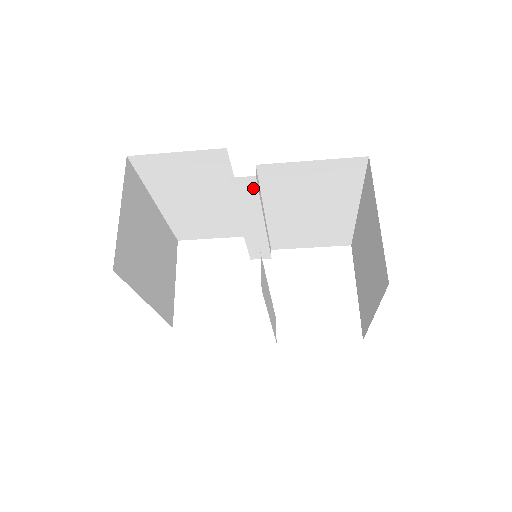
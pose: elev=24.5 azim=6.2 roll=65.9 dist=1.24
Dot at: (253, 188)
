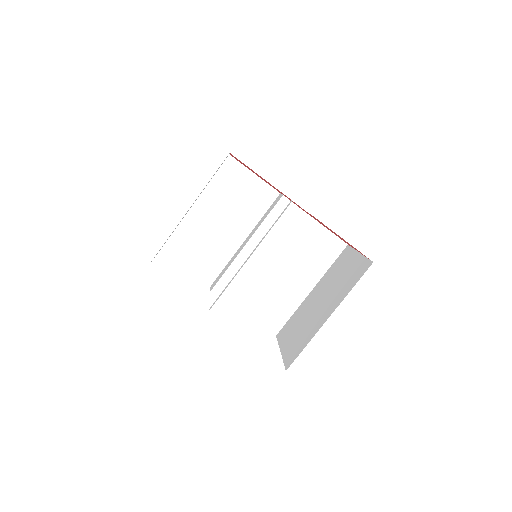
Dot at: (287, 215)
